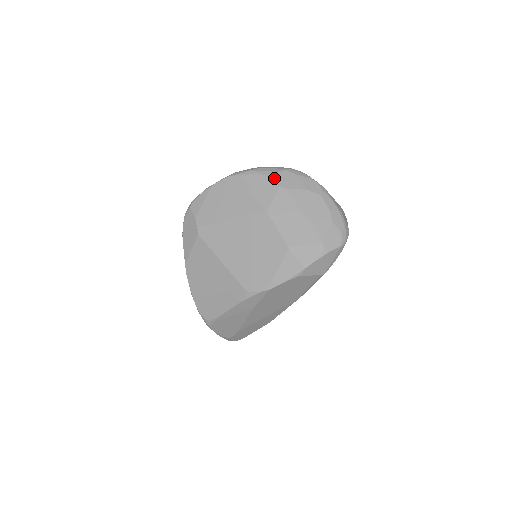
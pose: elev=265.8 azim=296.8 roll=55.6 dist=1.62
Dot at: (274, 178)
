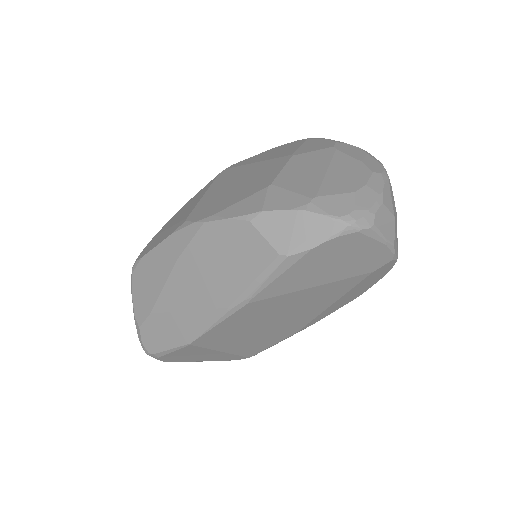
Dot at: (337, 143)
